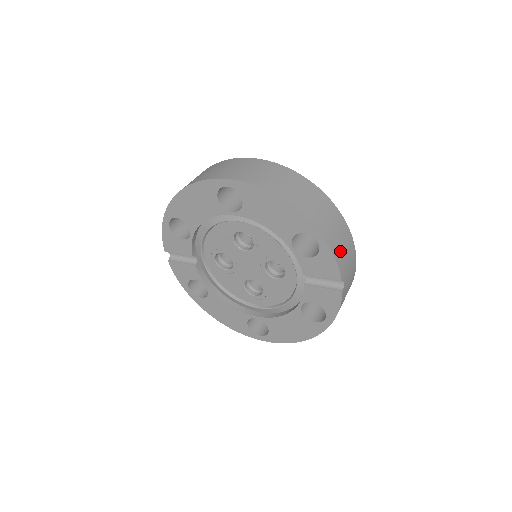
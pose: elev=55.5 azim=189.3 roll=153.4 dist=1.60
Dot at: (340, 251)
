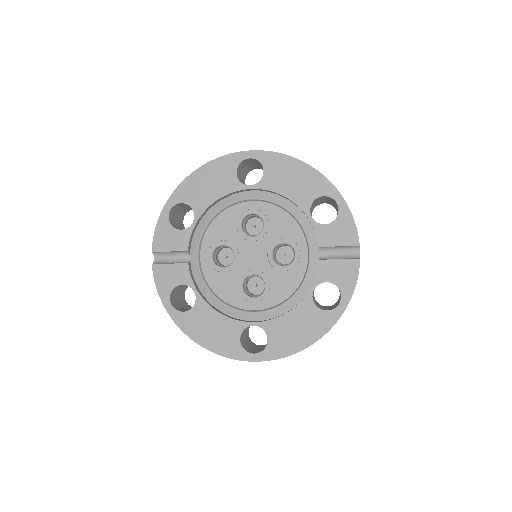
Dot at: occluded
